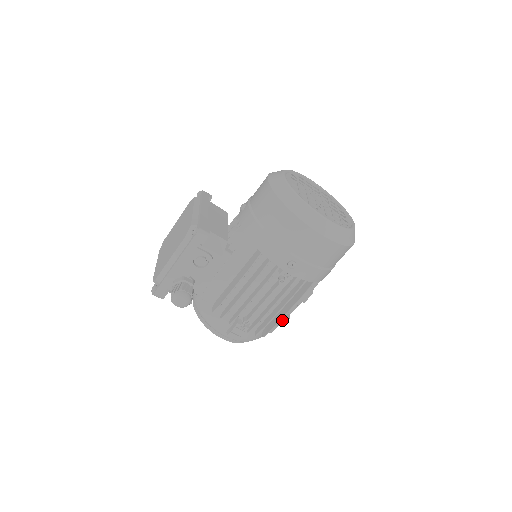
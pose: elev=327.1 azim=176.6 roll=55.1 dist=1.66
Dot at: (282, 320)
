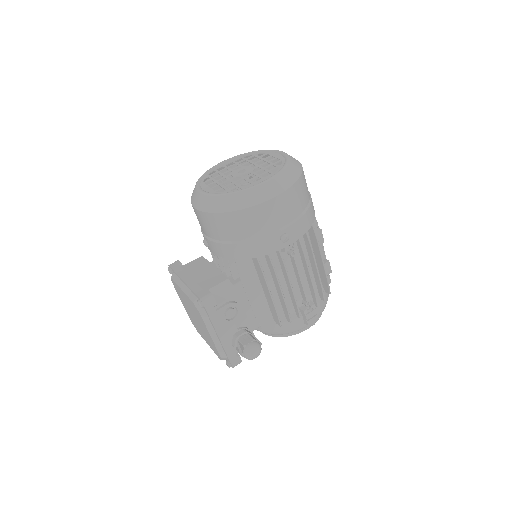
Dot at: (326, 269)
